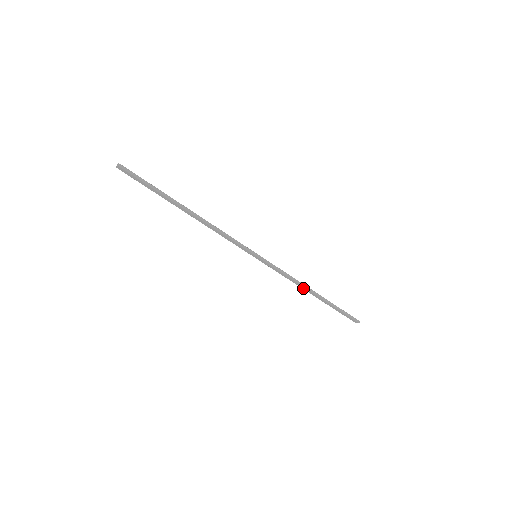
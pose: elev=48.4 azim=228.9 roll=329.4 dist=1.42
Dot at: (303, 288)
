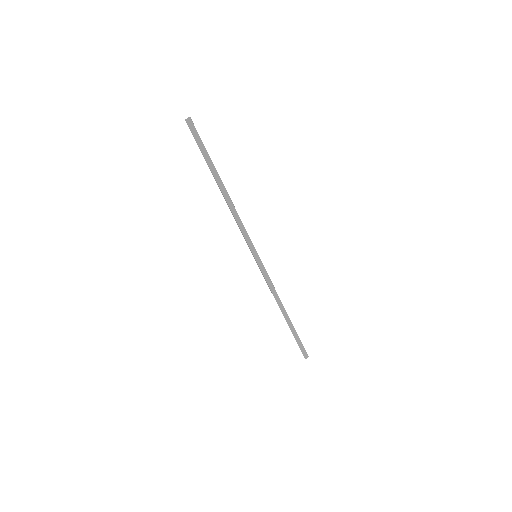
Dot at: (279, 305)
